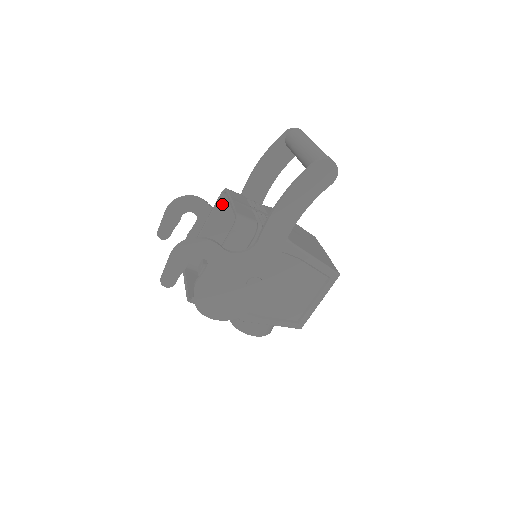
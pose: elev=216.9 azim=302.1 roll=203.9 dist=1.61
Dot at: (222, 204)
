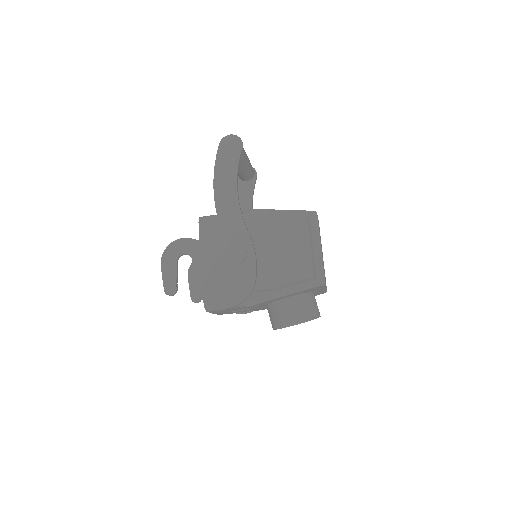
Dot at: occluded
